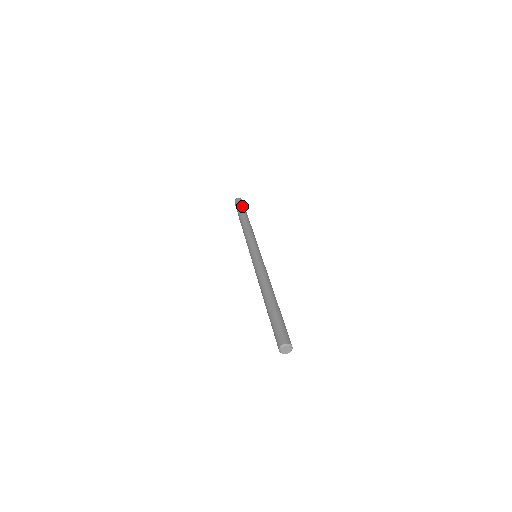
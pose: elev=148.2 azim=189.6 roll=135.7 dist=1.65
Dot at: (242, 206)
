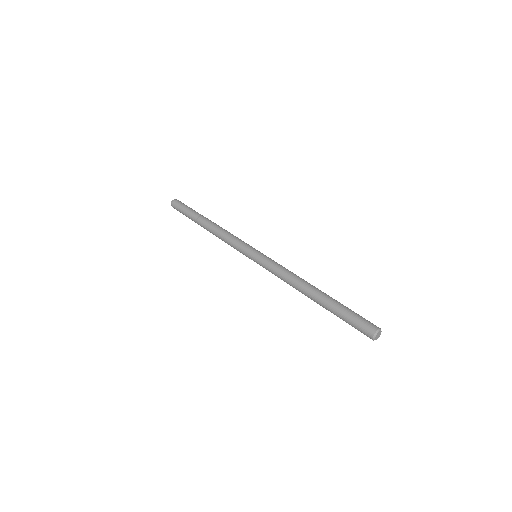
Dot at: occluded
